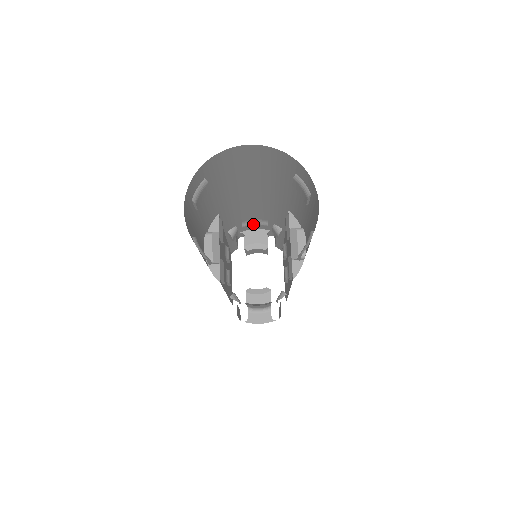
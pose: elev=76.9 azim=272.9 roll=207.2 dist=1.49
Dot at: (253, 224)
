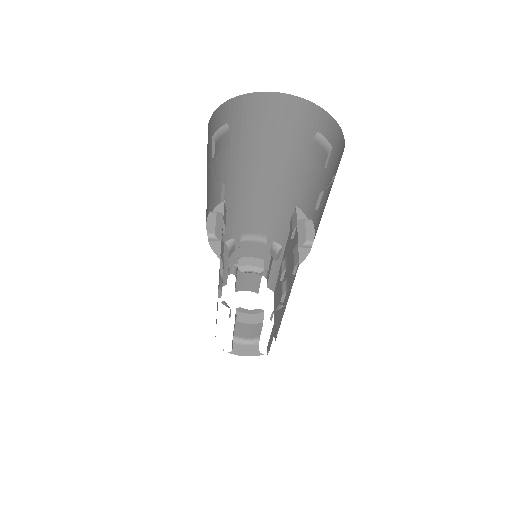
Dot at: (252, 240)
